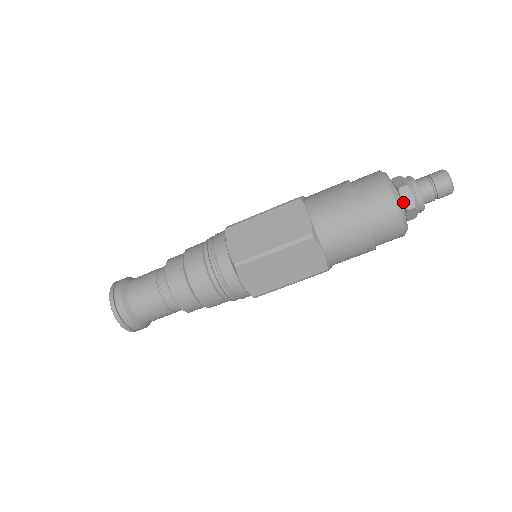
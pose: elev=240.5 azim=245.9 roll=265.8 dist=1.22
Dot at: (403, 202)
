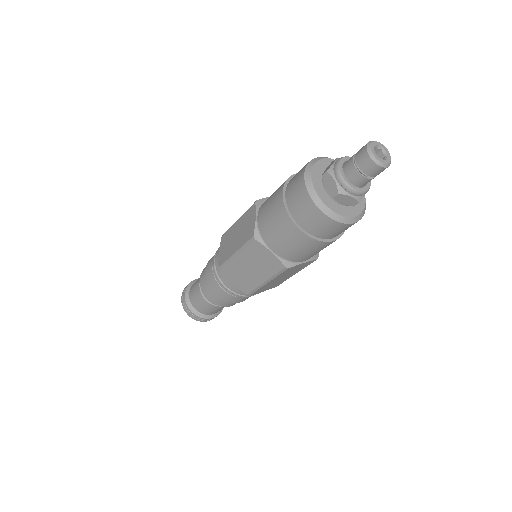
Dot at: (328, 190)
